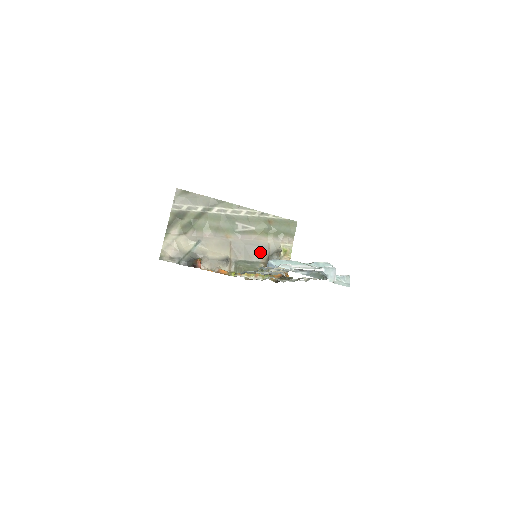
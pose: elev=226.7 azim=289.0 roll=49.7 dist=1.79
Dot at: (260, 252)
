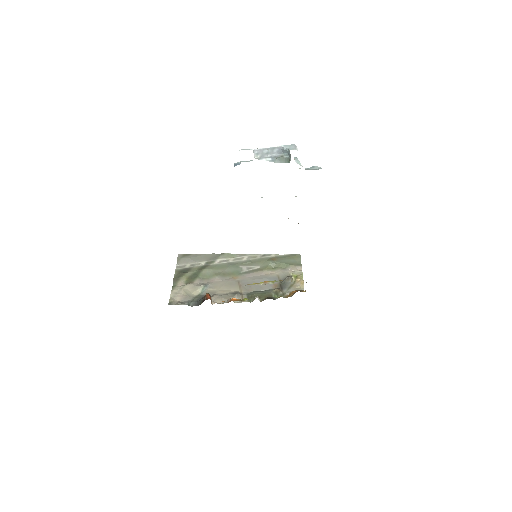
Dot at: occluded
